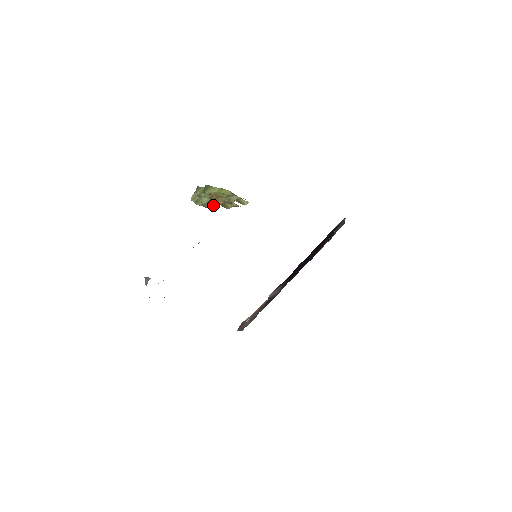
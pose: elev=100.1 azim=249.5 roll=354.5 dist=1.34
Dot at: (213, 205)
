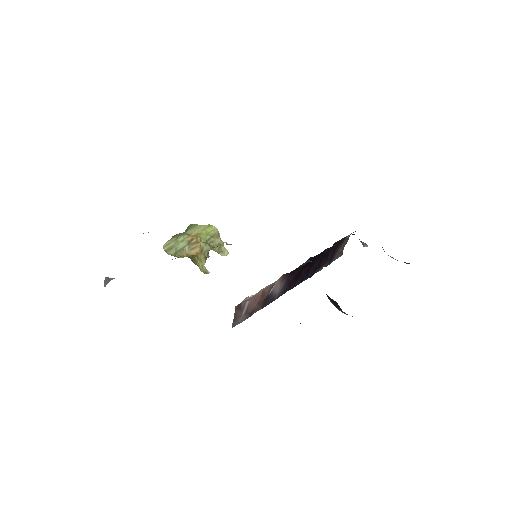
Dot at: (188, 253)
